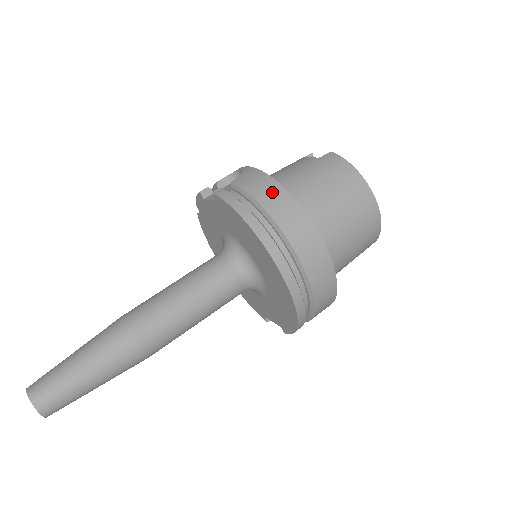
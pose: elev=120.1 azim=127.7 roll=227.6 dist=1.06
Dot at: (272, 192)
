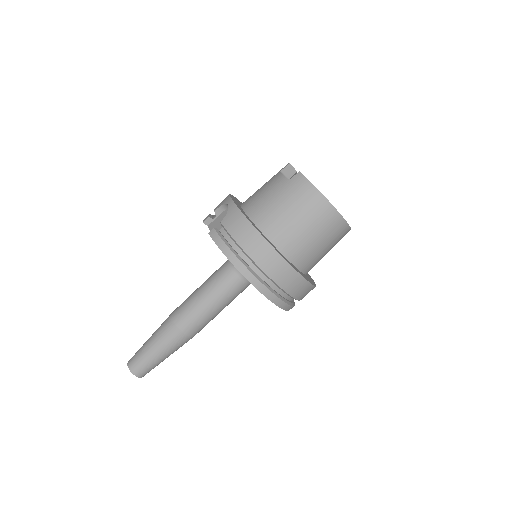
Dot at: (247, 234)
